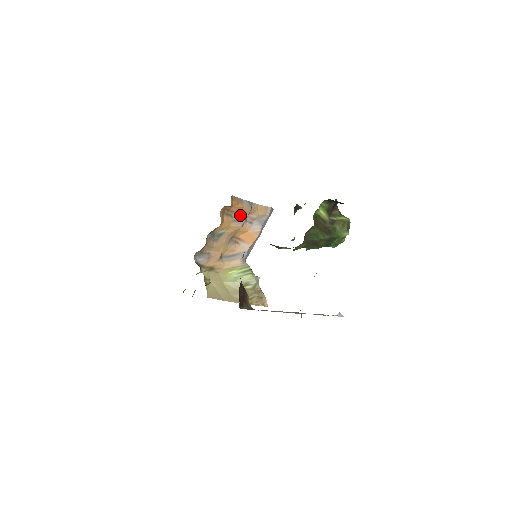
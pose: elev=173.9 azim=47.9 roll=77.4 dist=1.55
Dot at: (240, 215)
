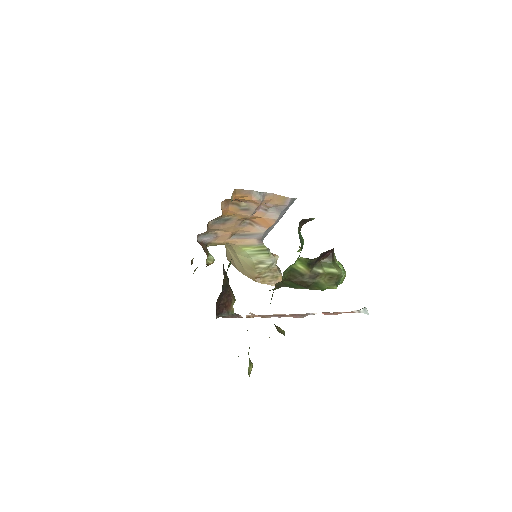
Dot at: (249, 205)
